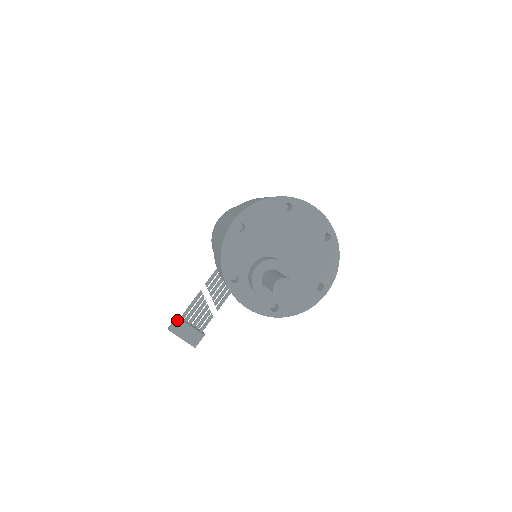
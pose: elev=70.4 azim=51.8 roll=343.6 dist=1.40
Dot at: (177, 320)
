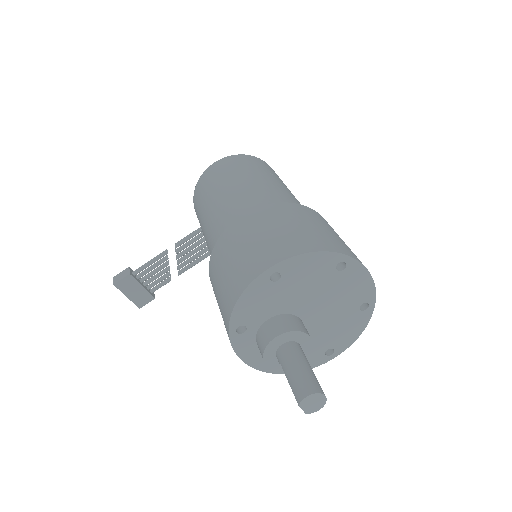
Dot at: (128, 276)
